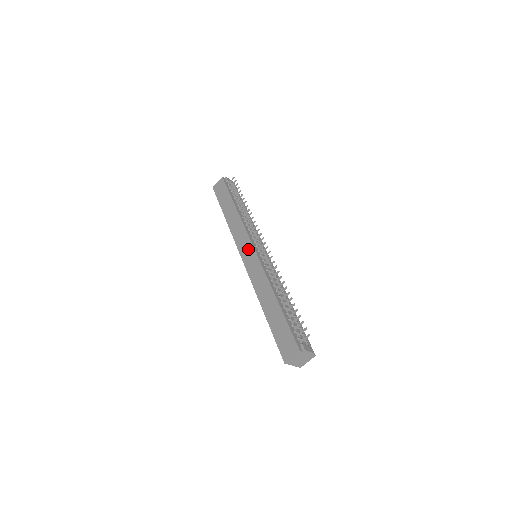
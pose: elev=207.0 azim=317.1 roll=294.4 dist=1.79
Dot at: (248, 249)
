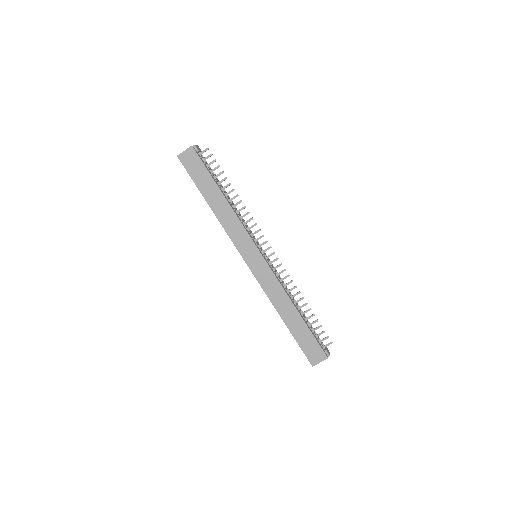
Dot at: (253, 254)
